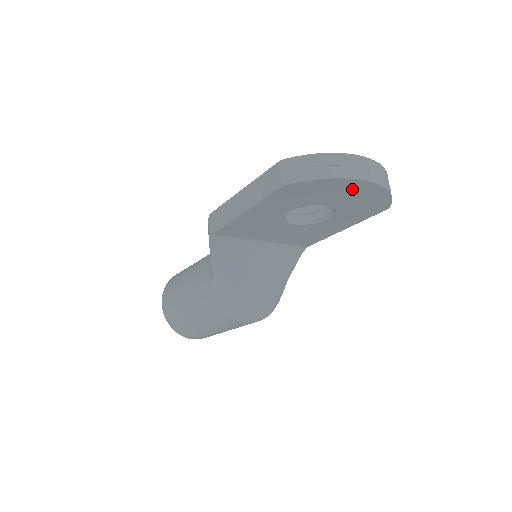
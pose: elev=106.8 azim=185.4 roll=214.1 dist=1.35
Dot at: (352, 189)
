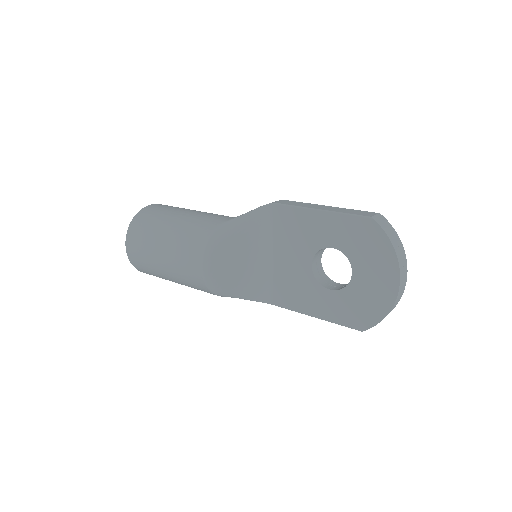
Dot at: (384, 277)
